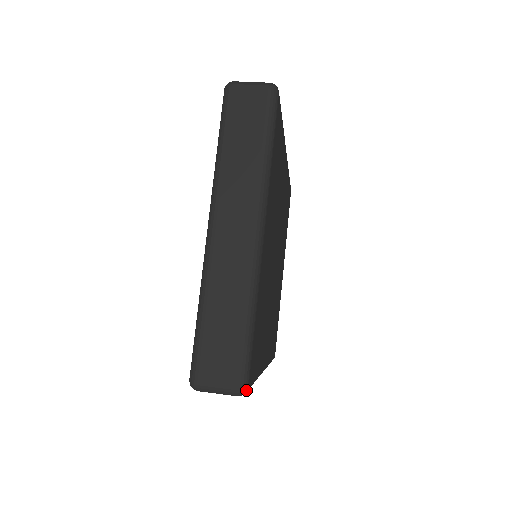
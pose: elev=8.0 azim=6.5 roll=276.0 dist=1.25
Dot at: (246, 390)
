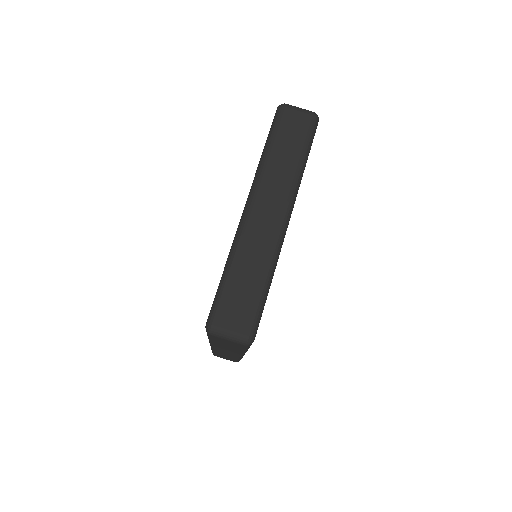
Dot at: (253, 341)
